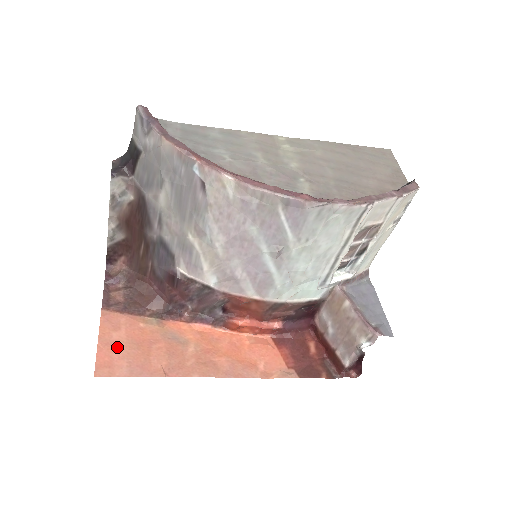
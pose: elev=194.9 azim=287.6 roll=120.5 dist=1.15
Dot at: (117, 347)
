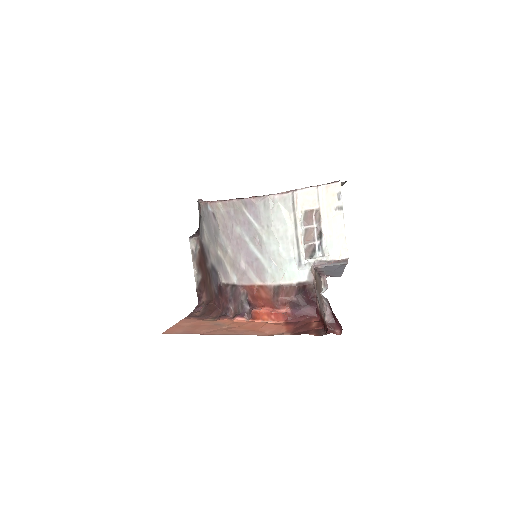
Dot at: (182, 327)
